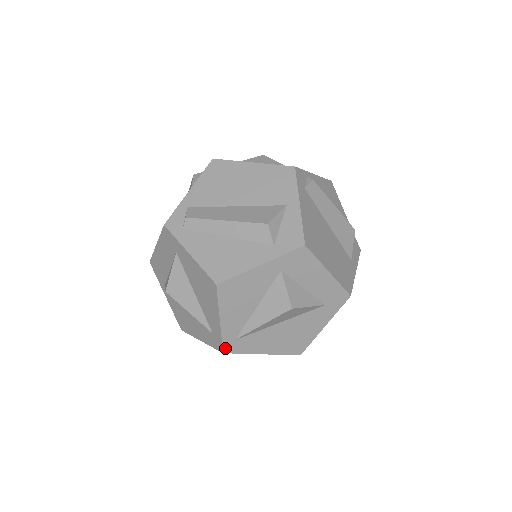
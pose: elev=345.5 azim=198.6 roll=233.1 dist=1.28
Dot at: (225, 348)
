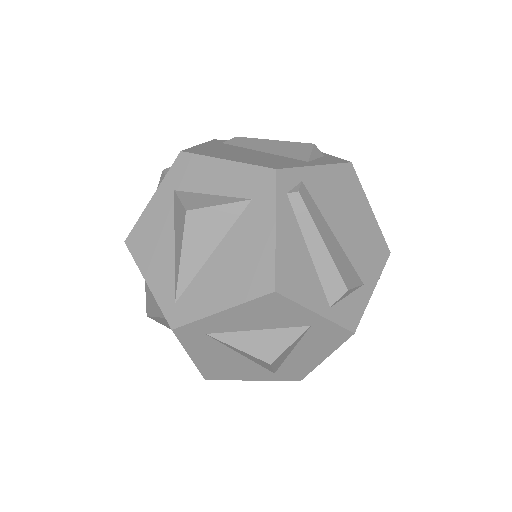
Dot at: (170, 321)
